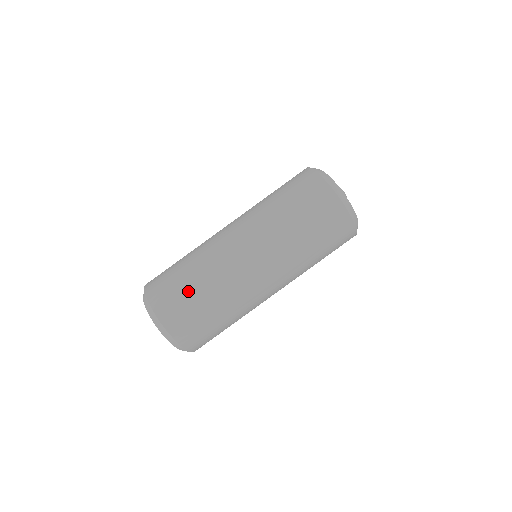
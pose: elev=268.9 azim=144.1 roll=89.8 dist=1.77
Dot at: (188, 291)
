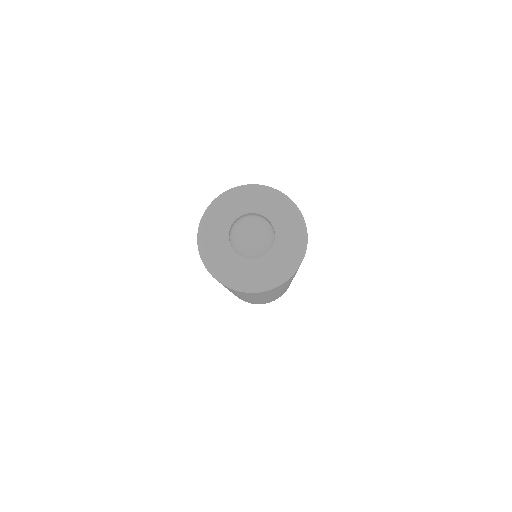
Dot at: occluded
